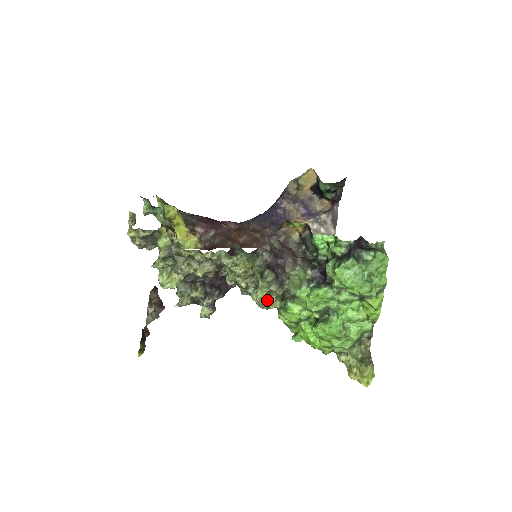
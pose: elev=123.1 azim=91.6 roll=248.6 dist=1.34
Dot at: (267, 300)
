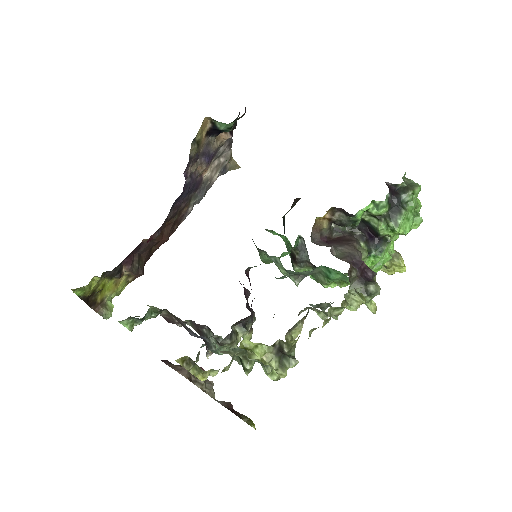
Dot at: occluded
